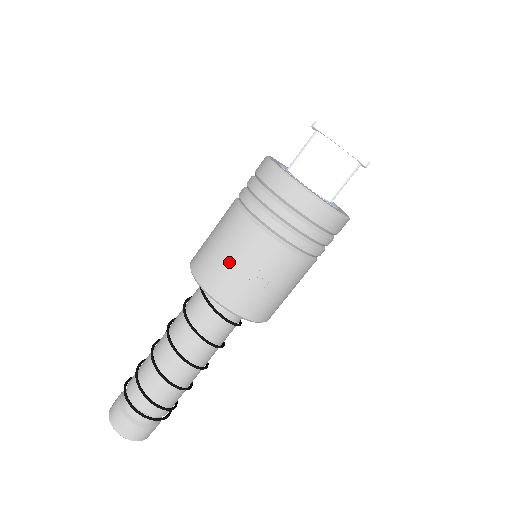
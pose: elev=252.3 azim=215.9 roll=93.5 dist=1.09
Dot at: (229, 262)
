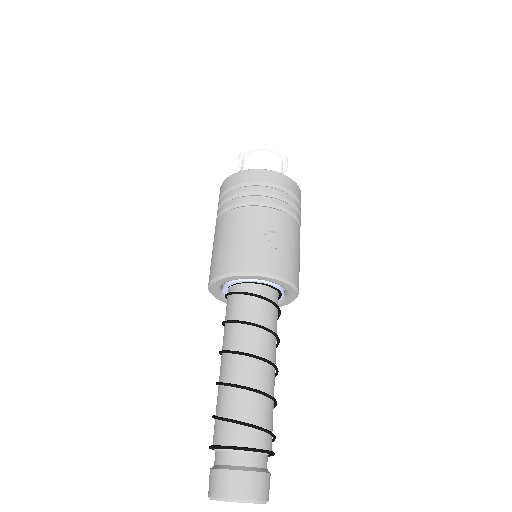
Dot at: (245, 240)
